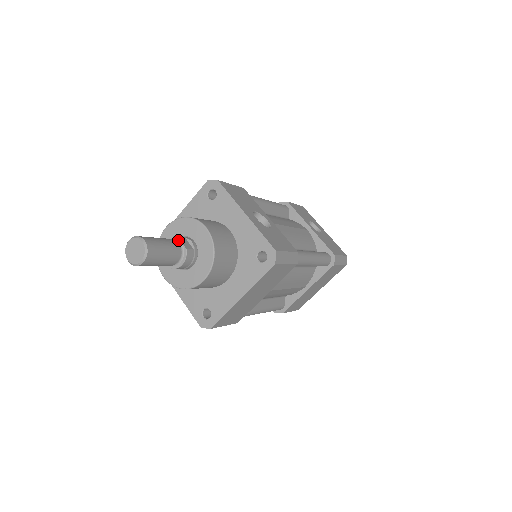
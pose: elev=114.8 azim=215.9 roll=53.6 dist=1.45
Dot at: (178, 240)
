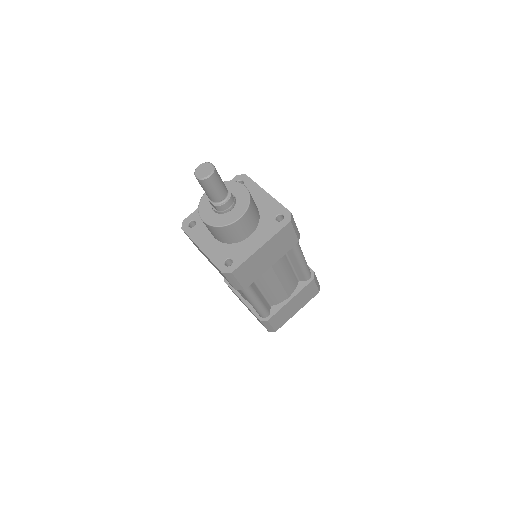
Dot at: occluded
